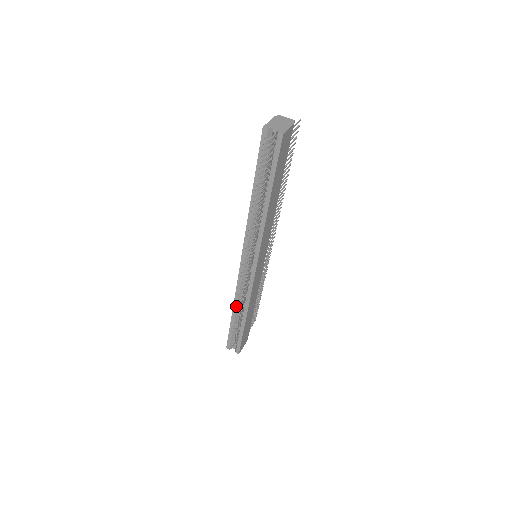
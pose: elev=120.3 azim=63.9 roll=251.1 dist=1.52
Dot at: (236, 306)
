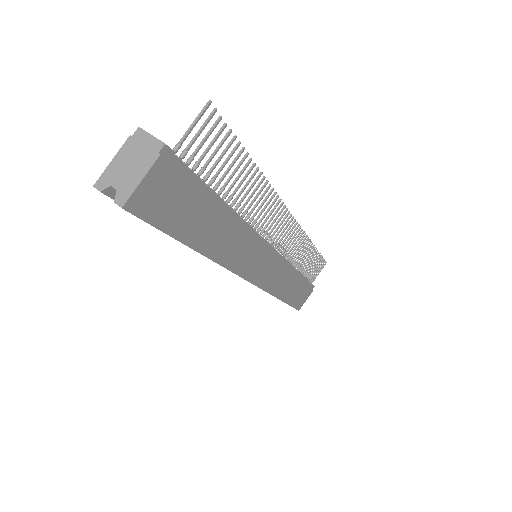
Dot at: occluded
